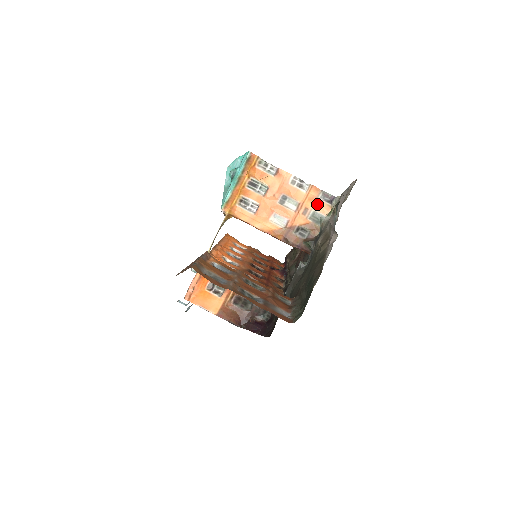
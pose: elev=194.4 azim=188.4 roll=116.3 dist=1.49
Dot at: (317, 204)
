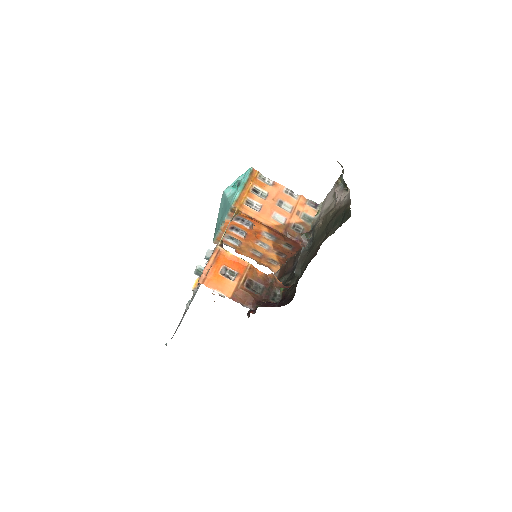
Dot at: (306, 208)
